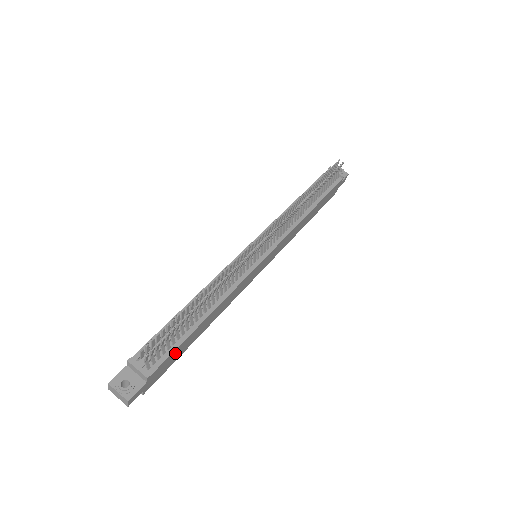
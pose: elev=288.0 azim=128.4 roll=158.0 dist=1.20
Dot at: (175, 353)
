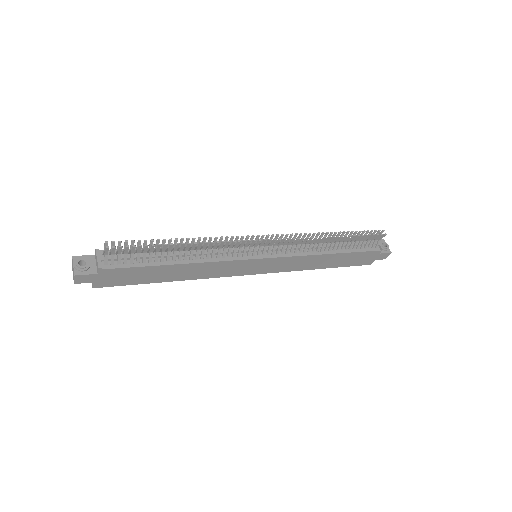
Dot at: (135, 272)
